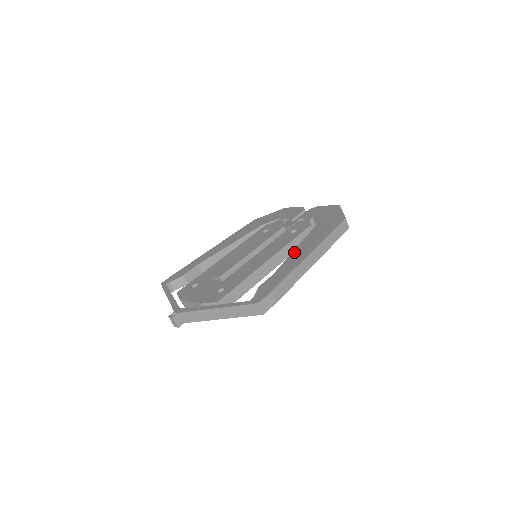
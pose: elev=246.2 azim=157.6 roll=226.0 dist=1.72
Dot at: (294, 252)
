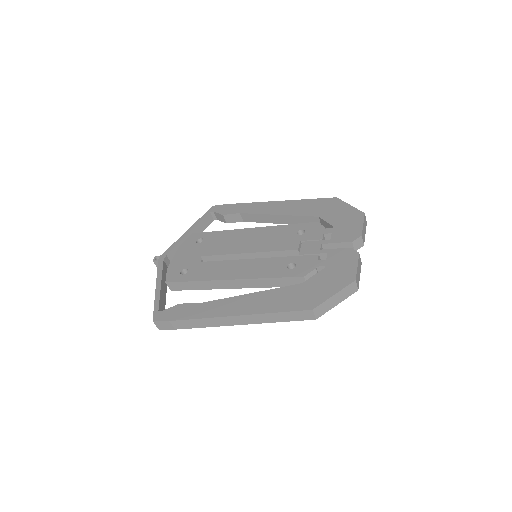
Dot at: (238, 297)
